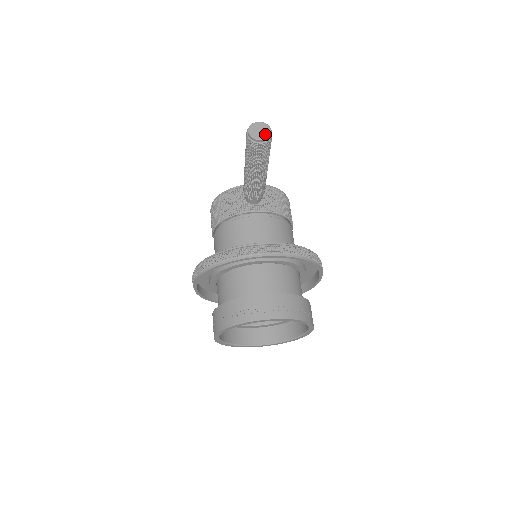
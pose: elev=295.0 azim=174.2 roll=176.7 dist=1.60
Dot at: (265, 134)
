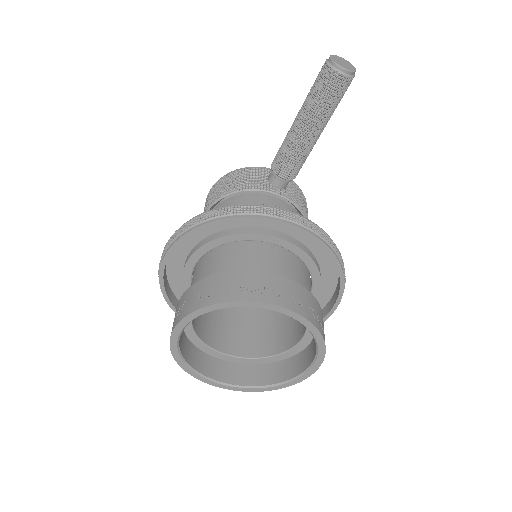
Dot at: (350, 67)
